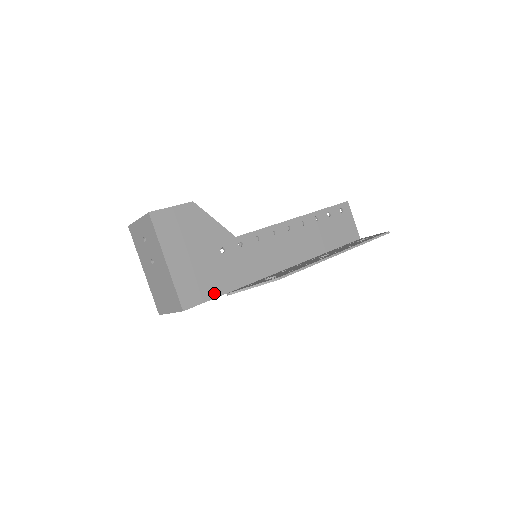
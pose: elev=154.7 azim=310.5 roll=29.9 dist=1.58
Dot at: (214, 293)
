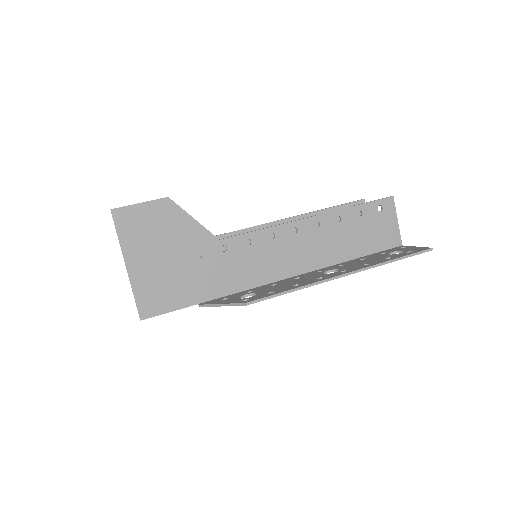
Dot at: (181, 303)
